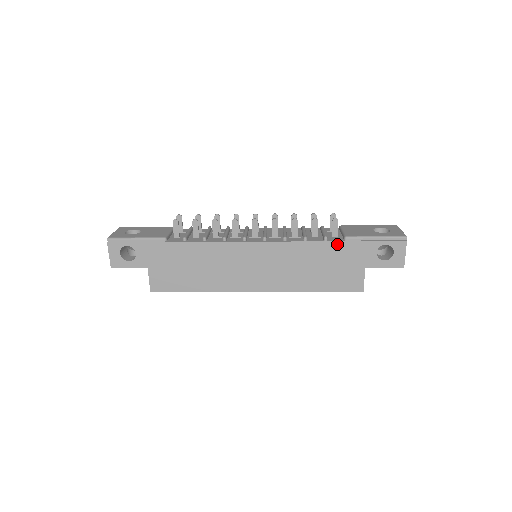
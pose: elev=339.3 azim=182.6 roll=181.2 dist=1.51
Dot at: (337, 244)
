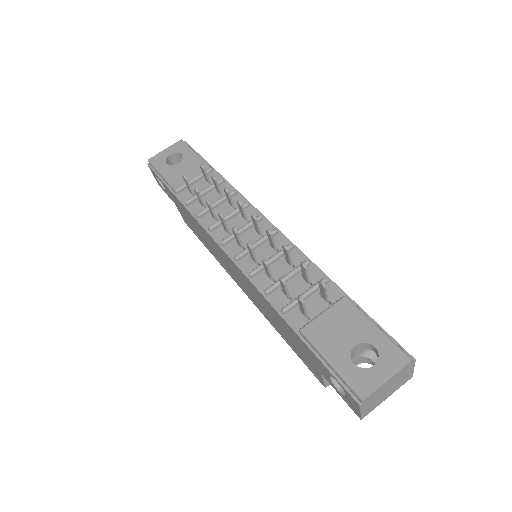
Dot at: (290, 328)
